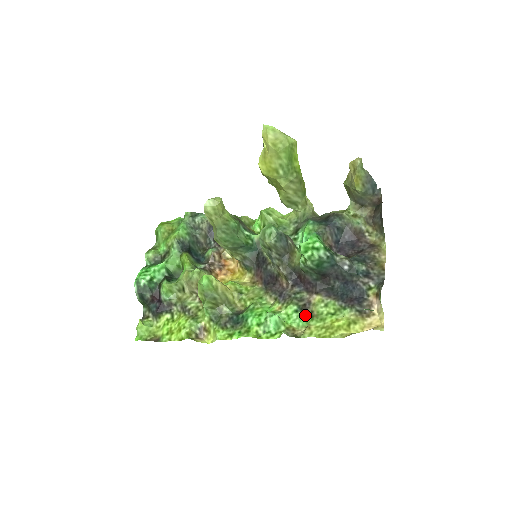
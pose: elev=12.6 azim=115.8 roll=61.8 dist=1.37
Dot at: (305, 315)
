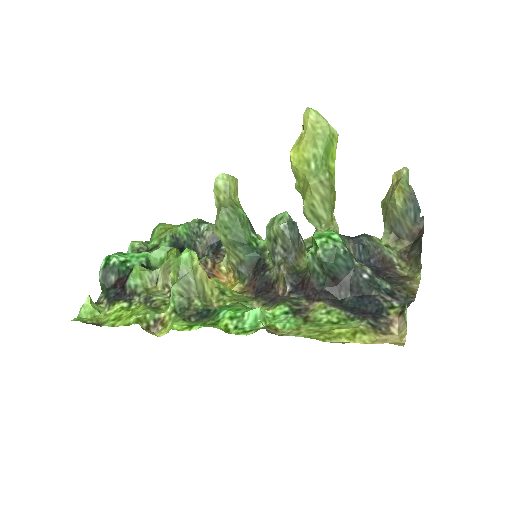
Dot at: (297, 318)
